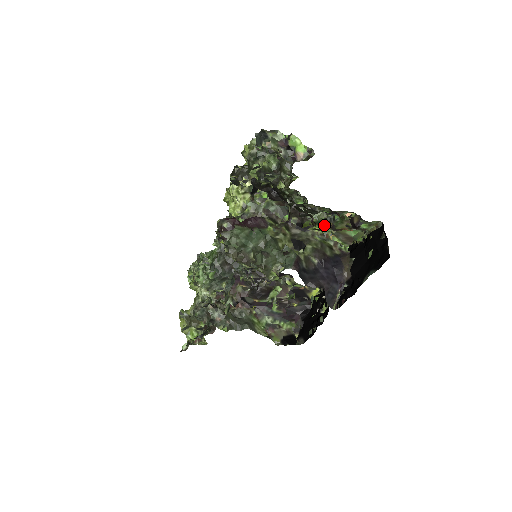
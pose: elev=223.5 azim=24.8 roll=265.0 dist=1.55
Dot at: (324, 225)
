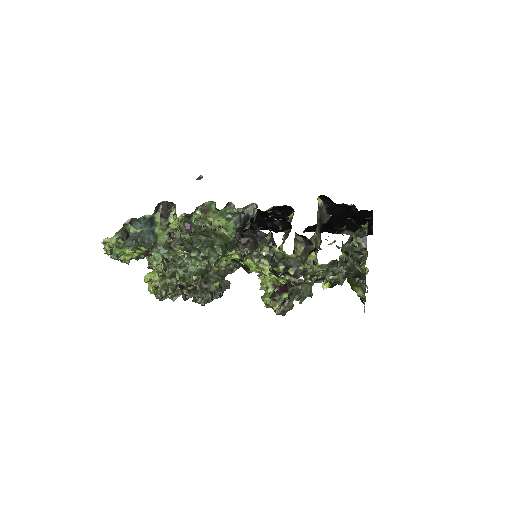
Dot at: occluded
